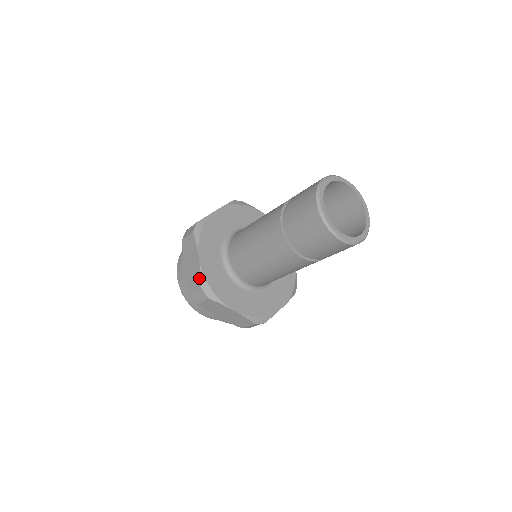
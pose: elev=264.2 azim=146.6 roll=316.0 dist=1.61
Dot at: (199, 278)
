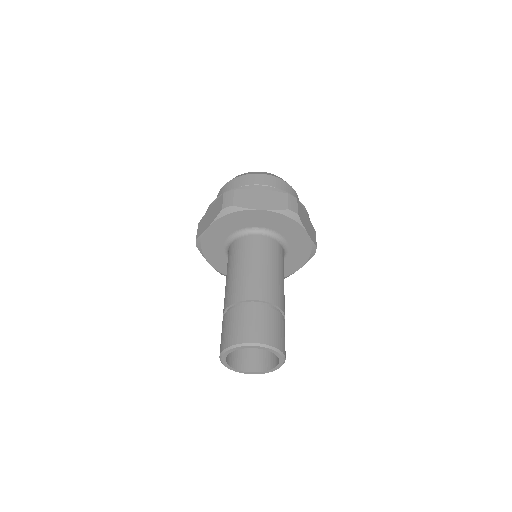
Dot at: (200, 233)
